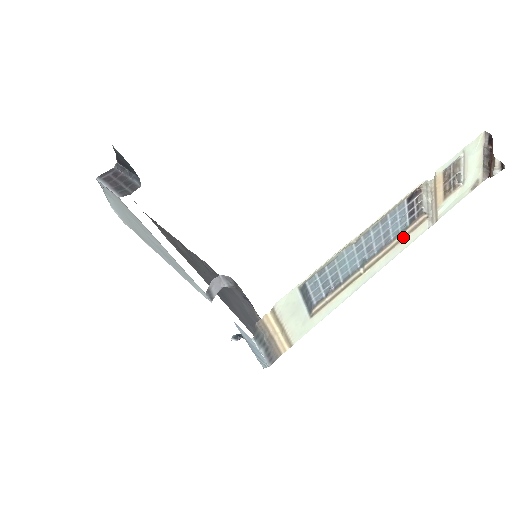
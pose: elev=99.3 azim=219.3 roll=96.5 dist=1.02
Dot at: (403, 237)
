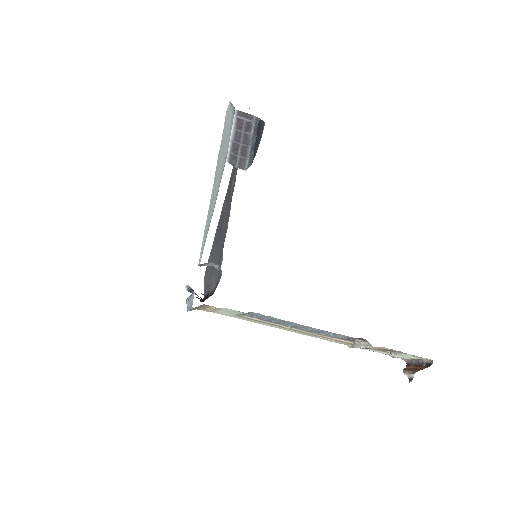
Dot at: (329, 338)
